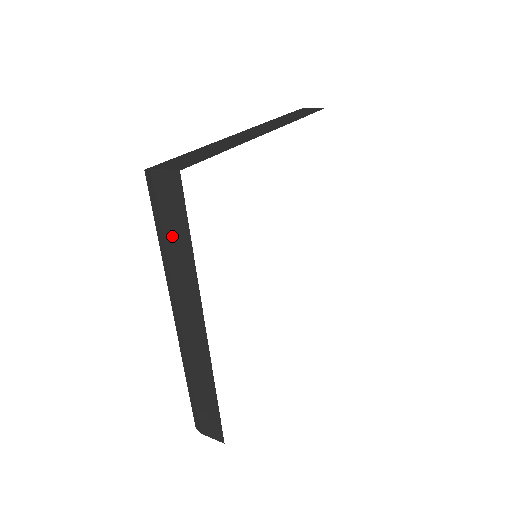
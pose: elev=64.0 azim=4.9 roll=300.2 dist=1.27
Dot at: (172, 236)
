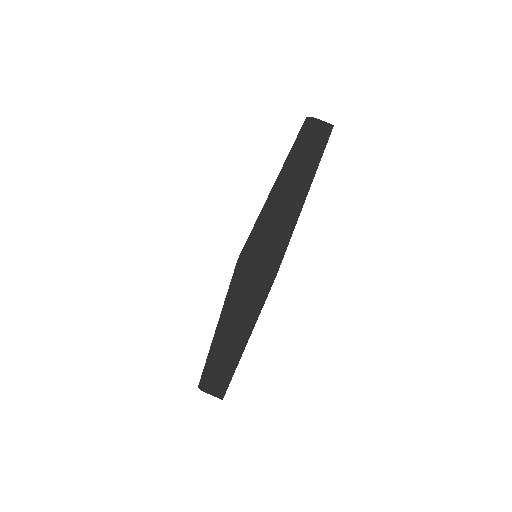
Dot at: (244, 302)
